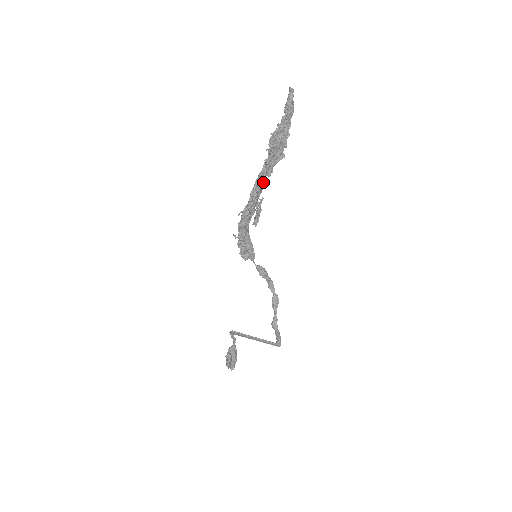
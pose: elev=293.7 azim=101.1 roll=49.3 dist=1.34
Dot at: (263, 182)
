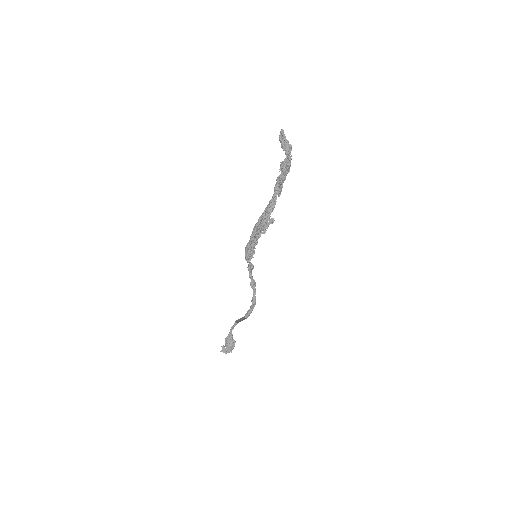
Dot at: (275, 201)
